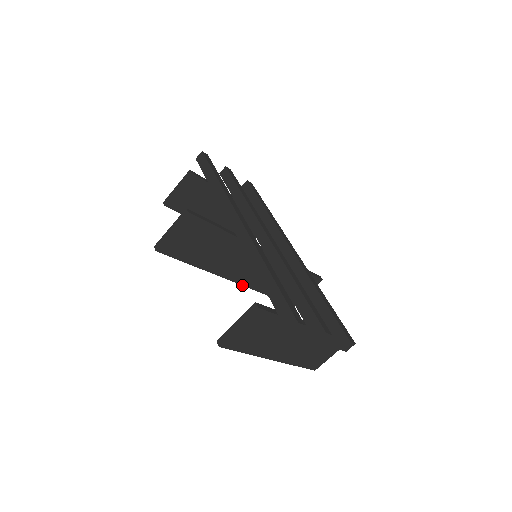
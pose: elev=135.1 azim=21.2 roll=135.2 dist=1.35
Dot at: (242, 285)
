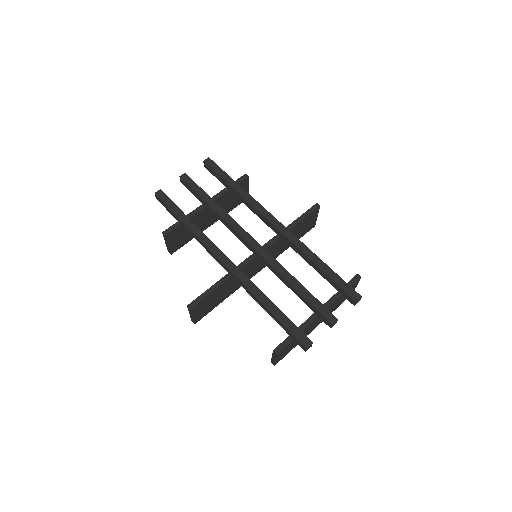
Dot at: (264, 267)
